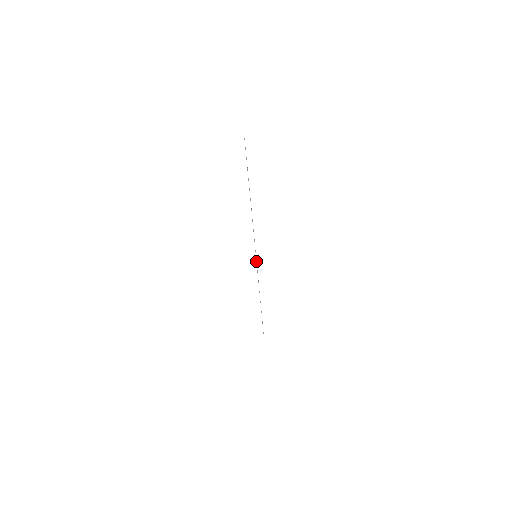
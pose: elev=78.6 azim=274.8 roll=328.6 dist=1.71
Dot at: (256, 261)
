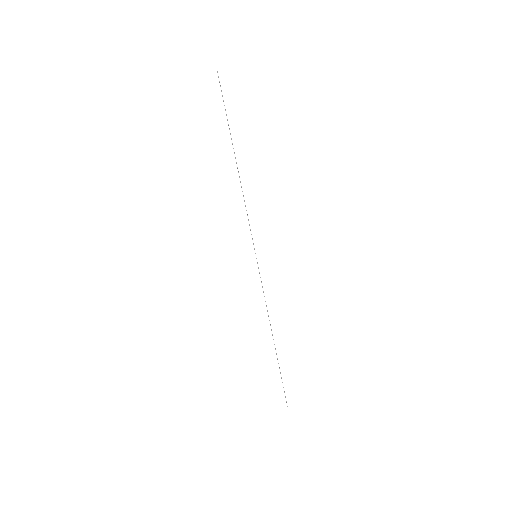
Dot at: occluded
